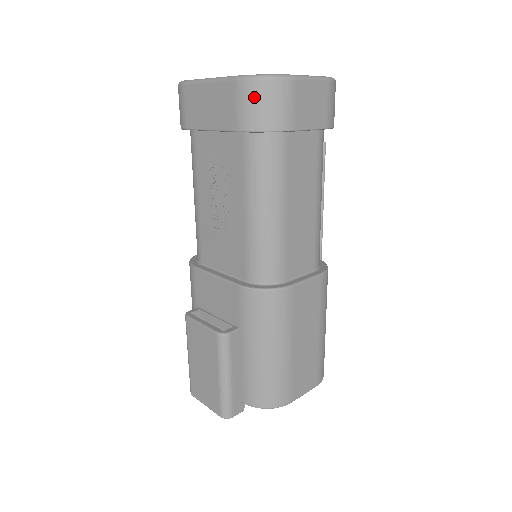
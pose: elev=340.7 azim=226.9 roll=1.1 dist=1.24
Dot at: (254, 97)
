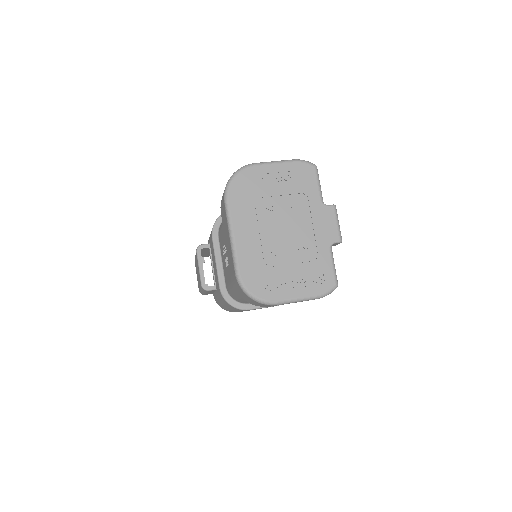
Dot at: (241, 292)
